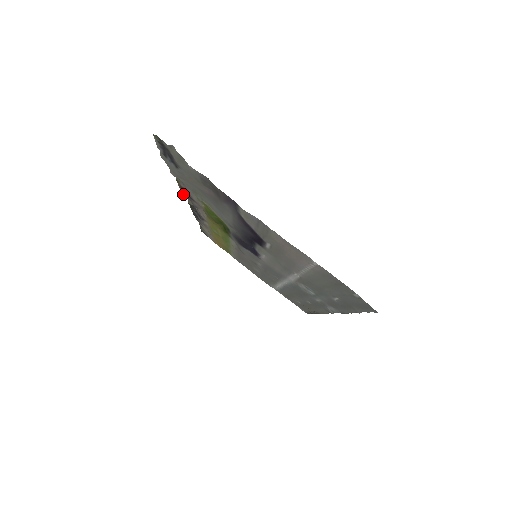
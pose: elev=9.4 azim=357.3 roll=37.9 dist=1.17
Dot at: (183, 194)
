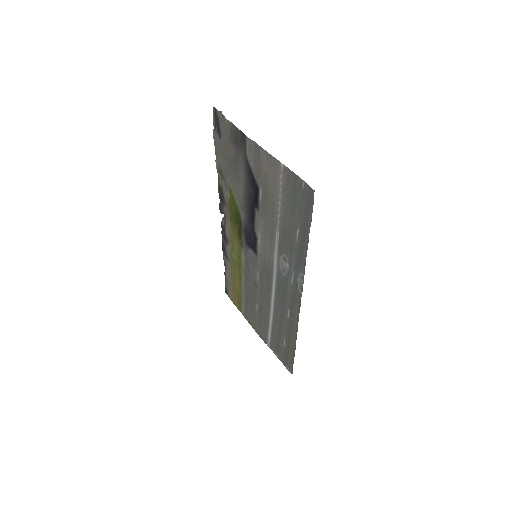
Dot at: (219, 204)
